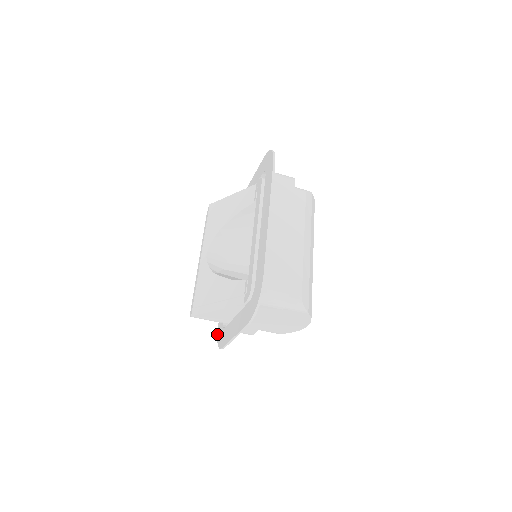
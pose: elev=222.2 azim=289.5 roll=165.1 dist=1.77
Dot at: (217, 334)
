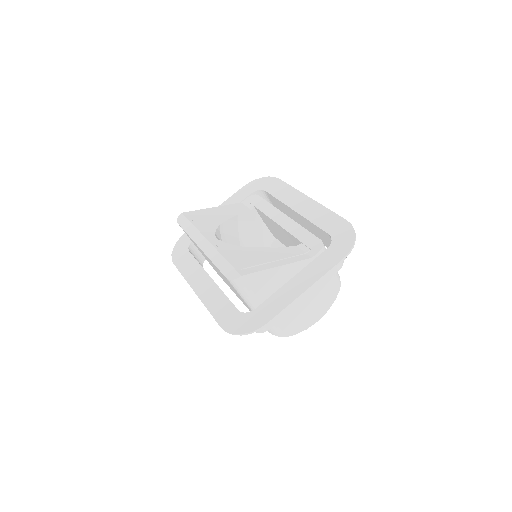
Dot at: (226, 330)
